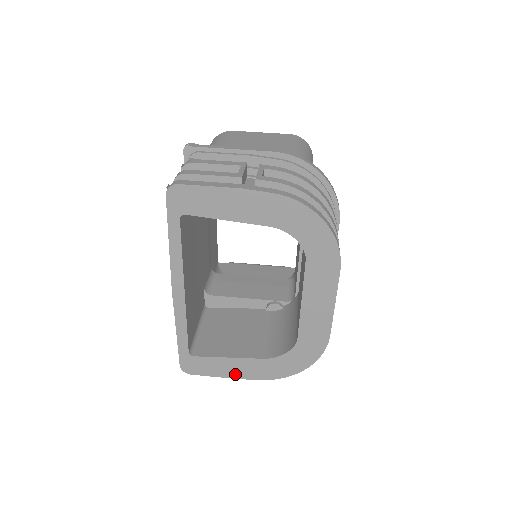
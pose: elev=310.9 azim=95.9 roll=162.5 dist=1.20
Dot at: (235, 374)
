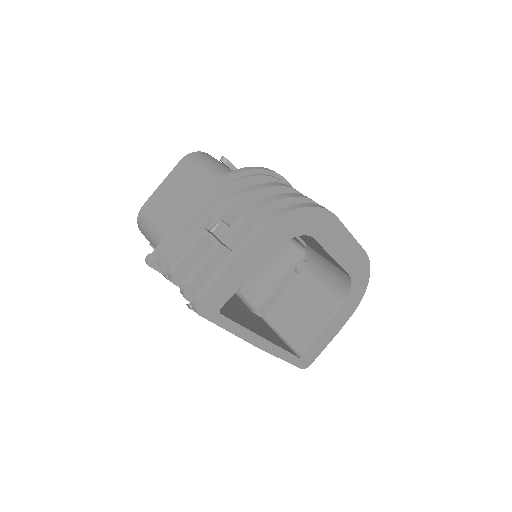
Dot at: (334, 333)
